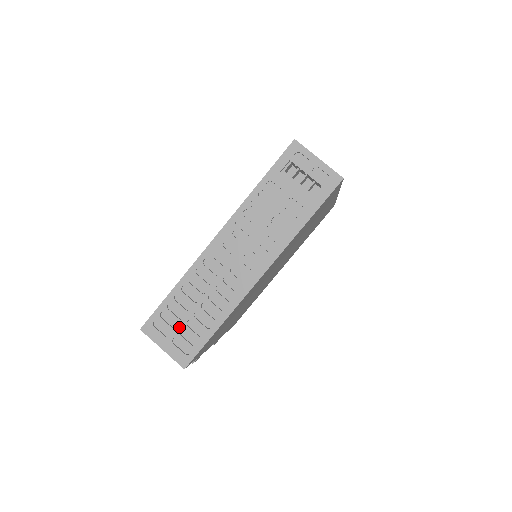
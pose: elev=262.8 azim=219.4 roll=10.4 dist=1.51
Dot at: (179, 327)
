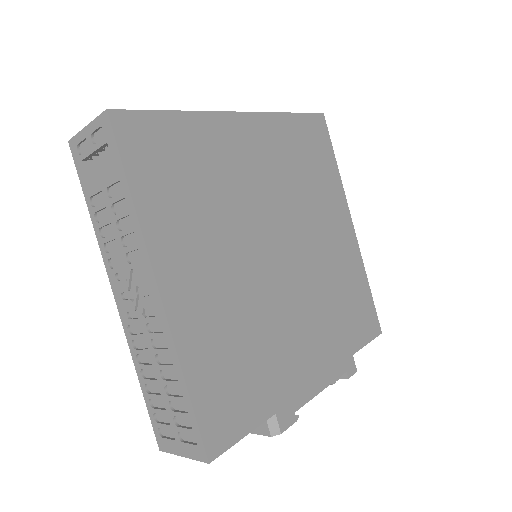
Dot at: (171, 419)
